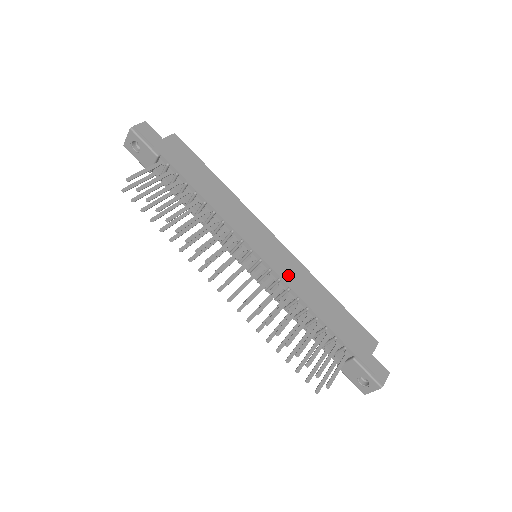
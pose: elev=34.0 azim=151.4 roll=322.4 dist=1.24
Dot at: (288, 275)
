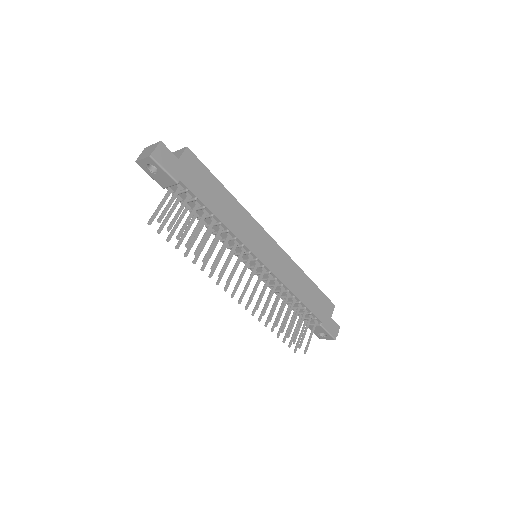
Dot at: (282, 273)
